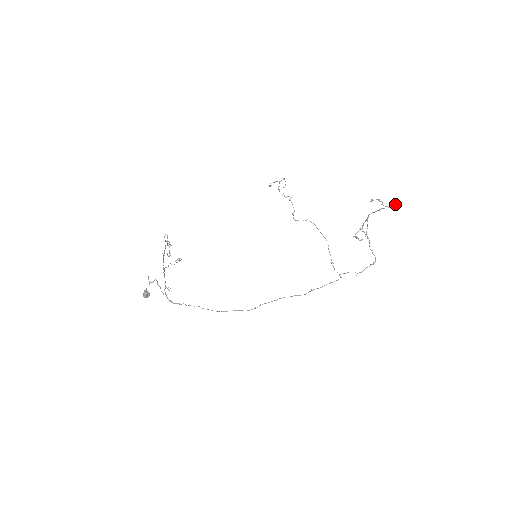
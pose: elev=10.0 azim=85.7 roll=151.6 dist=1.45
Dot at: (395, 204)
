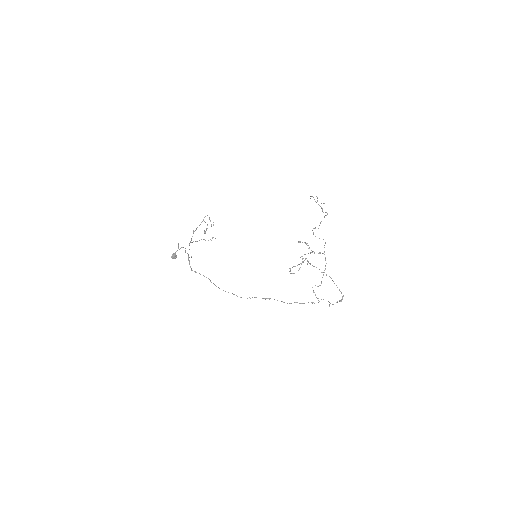
Dot at: occluded
